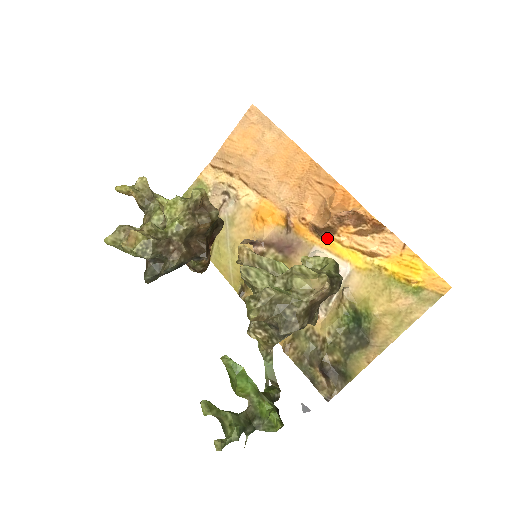
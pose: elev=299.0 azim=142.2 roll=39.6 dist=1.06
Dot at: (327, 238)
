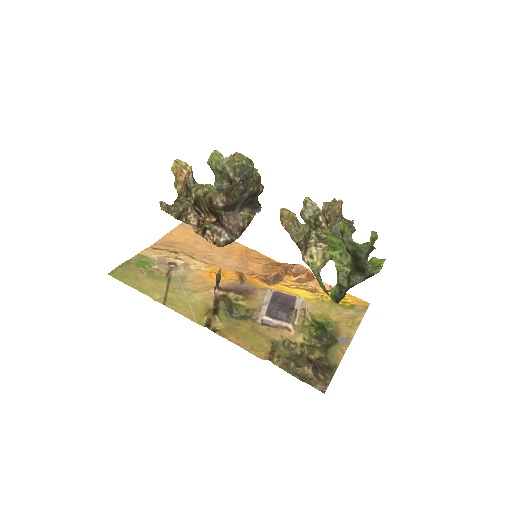
Dot at: (276, 284)
